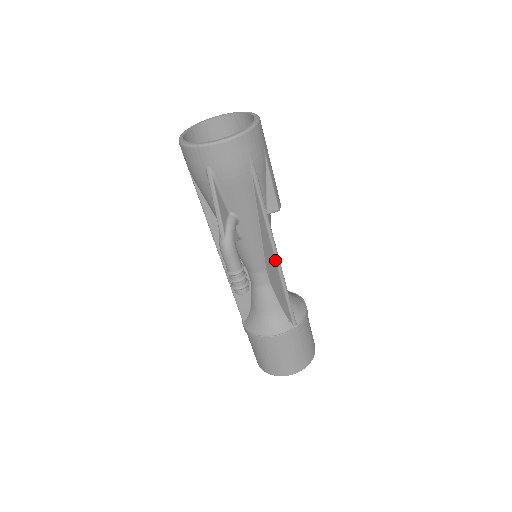
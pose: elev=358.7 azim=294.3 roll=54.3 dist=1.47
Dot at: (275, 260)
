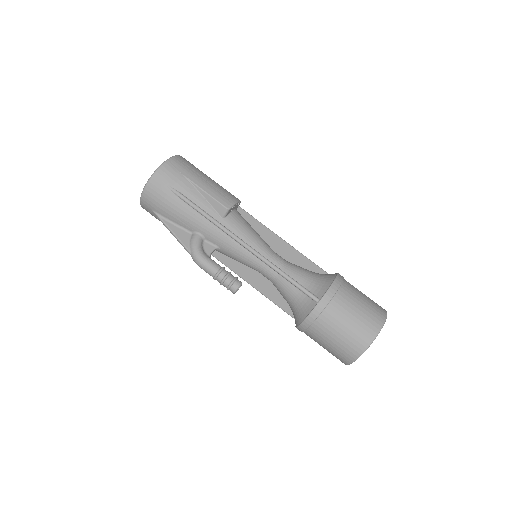
Dot at: occluded
